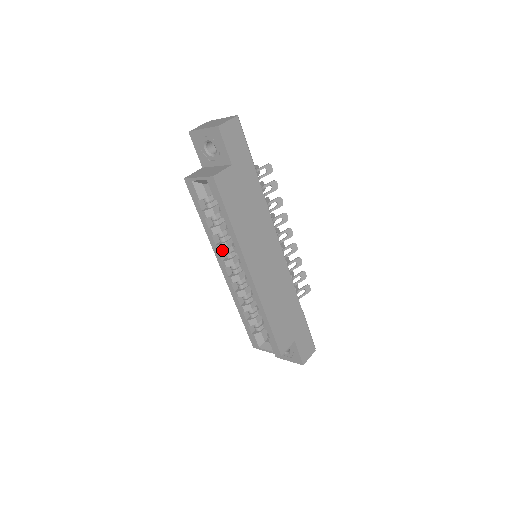
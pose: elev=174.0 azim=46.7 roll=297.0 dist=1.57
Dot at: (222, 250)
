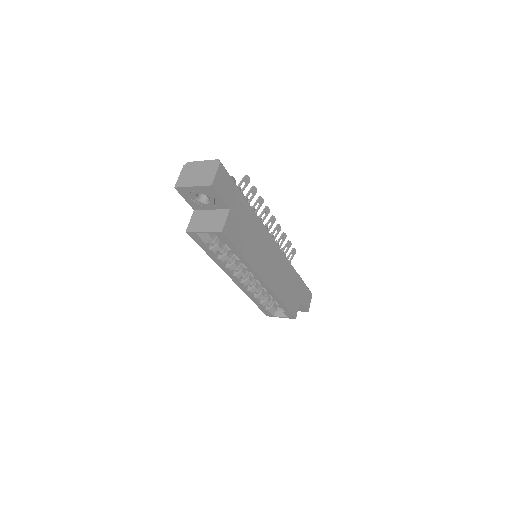
Dot at: (232, 269)
